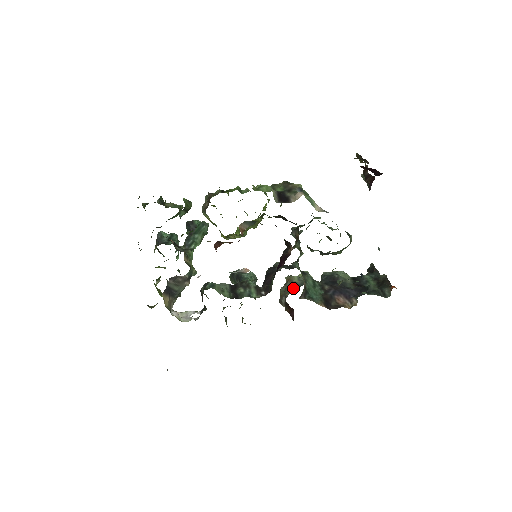
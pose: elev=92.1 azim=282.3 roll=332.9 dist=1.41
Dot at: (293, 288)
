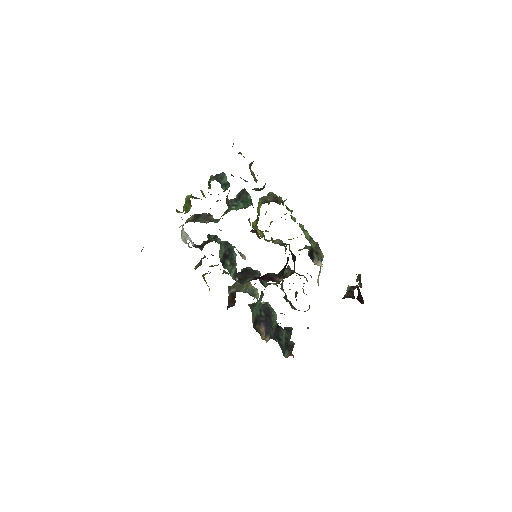
Dot at: (246, 291)
